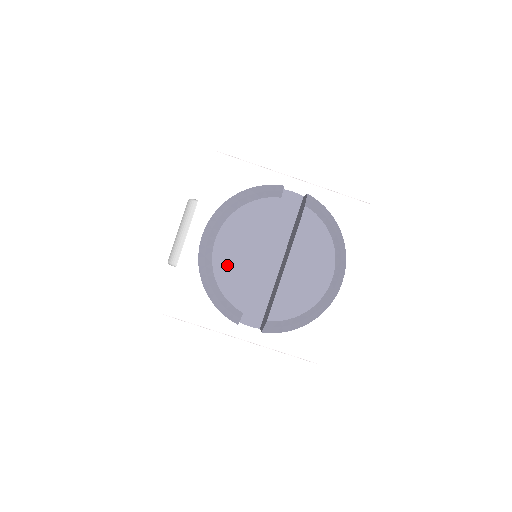
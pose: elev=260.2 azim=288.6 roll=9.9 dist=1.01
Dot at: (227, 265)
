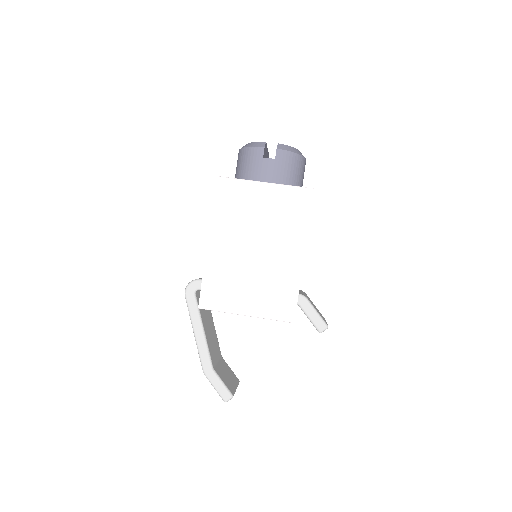
Dot at: occluded
